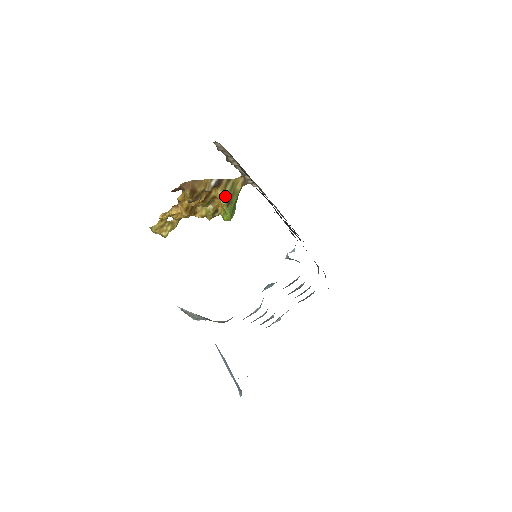
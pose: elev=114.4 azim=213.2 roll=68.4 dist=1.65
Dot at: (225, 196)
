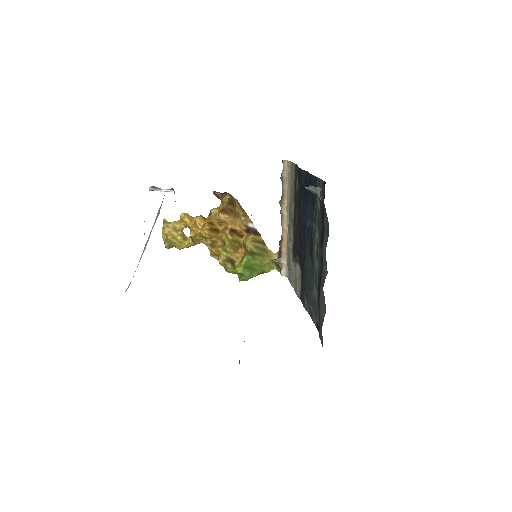
Dot at: (253, 244)
